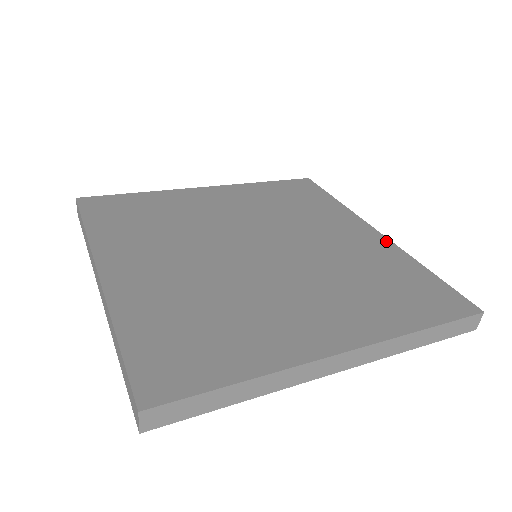
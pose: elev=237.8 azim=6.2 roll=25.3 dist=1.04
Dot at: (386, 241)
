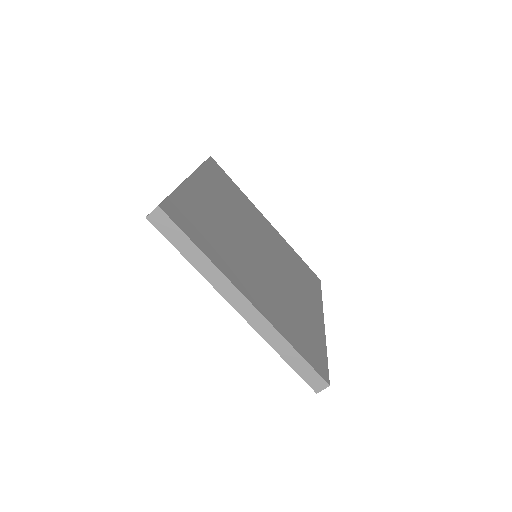
Dot at: (277, 232)
